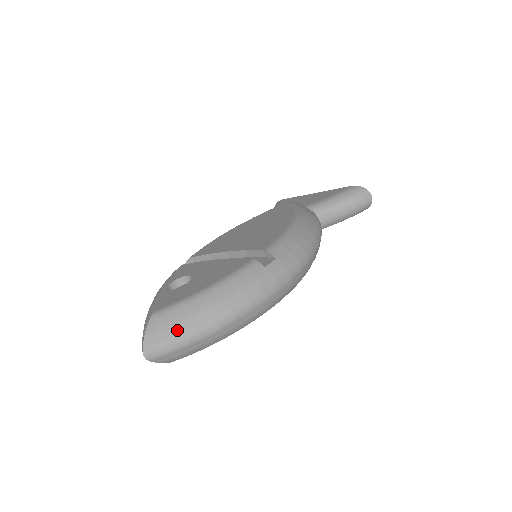
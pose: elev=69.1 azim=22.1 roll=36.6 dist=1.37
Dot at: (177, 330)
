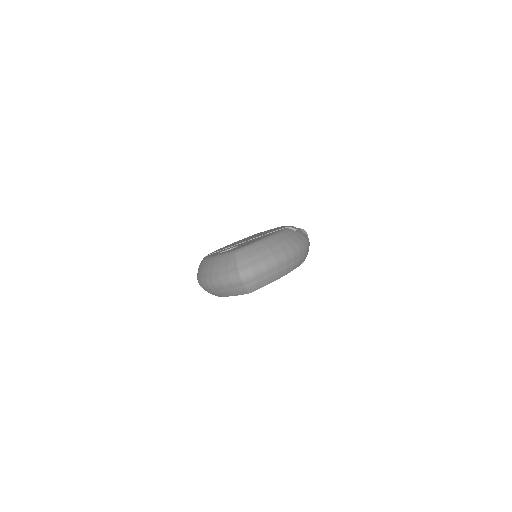
Dot at: (261, 257)
